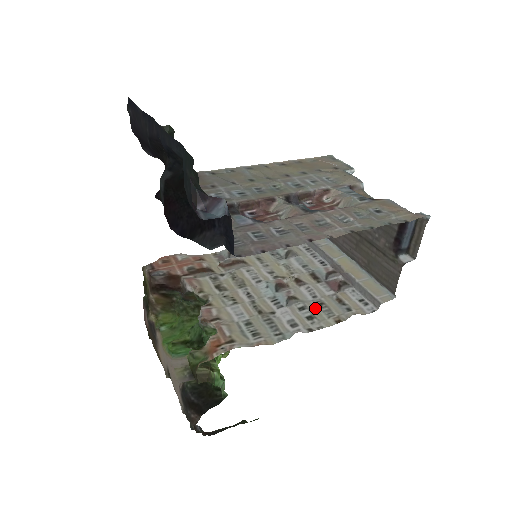
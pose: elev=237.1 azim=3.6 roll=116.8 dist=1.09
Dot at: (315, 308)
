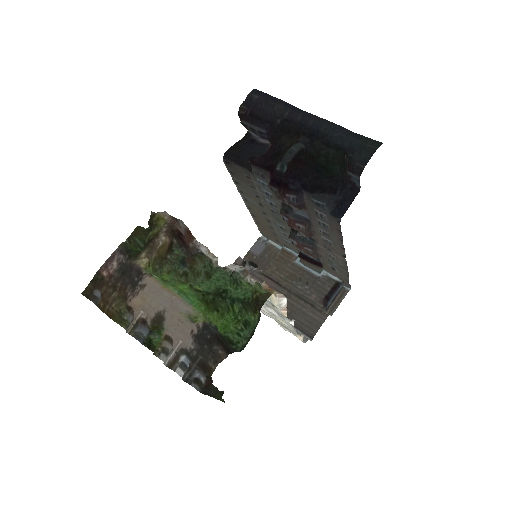
Dot at: (278, 319)
